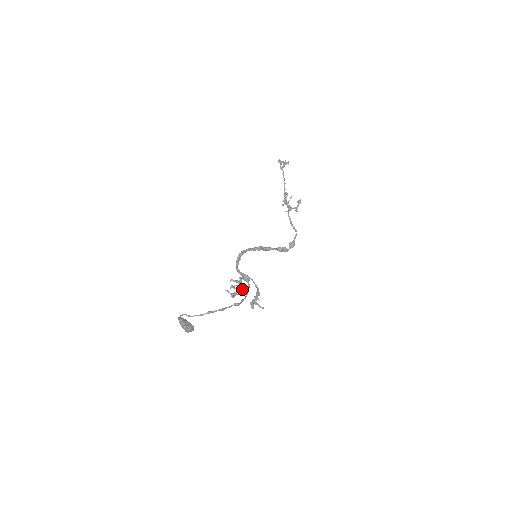
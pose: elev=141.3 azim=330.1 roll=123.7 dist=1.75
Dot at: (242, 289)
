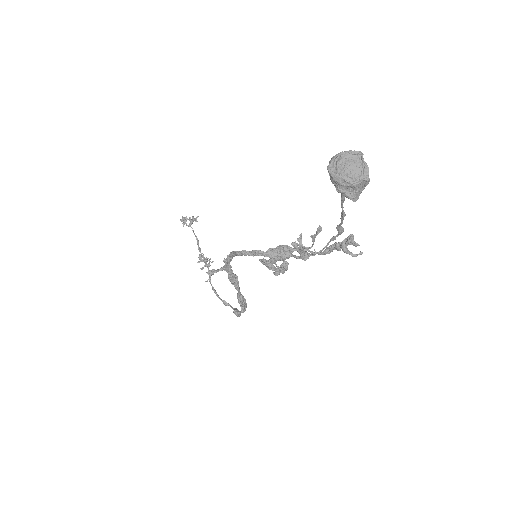
Dot at: (301, 250)
